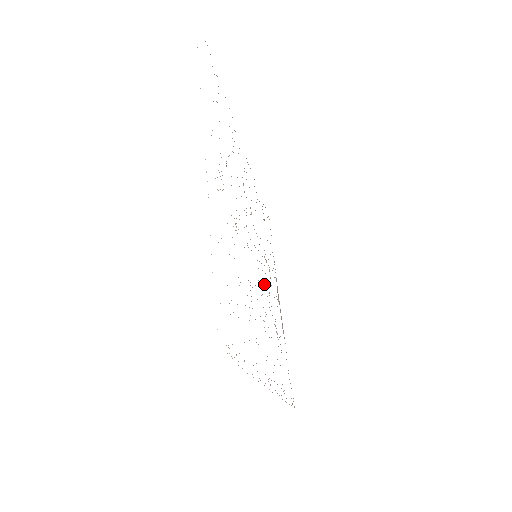
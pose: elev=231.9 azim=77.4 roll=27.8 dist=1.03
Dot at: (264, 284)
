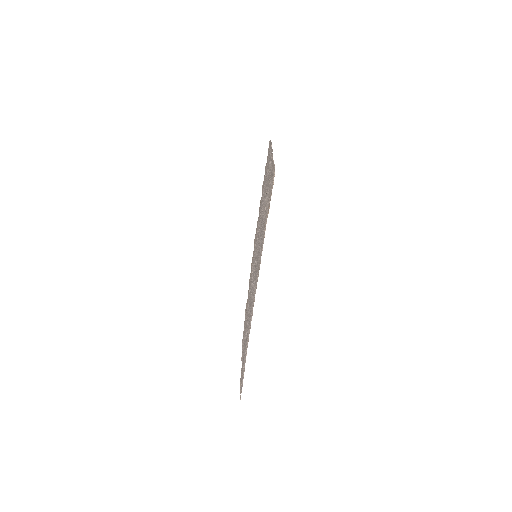
Dot at: occluded
